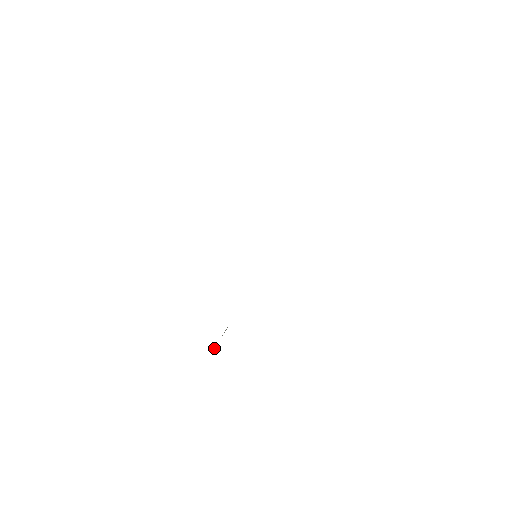
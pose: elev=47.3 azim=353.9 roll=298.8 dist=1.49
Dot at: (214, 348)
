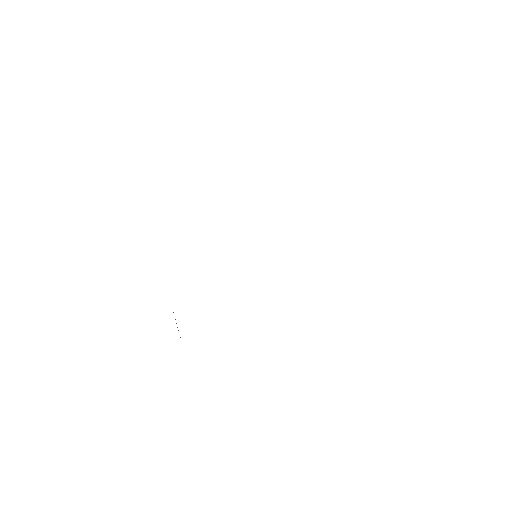
Dot at: occluded
